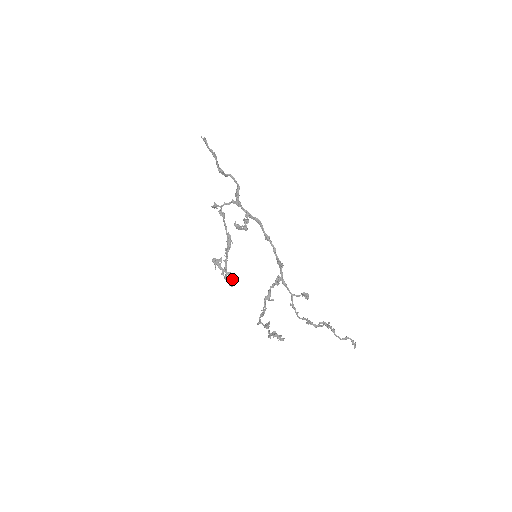
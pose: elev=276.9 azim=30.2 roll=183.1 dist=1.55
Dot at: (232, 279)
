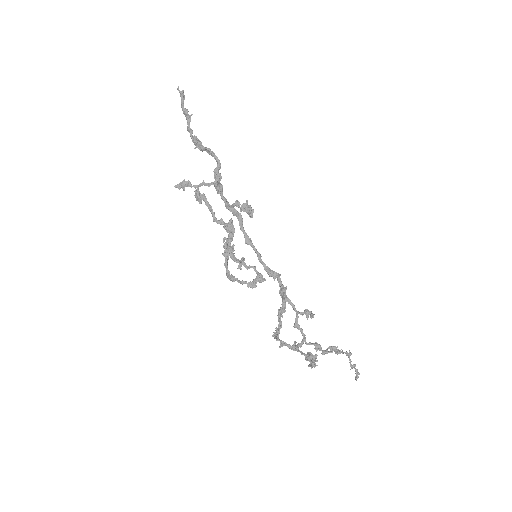
Dot at: (258, 274)
